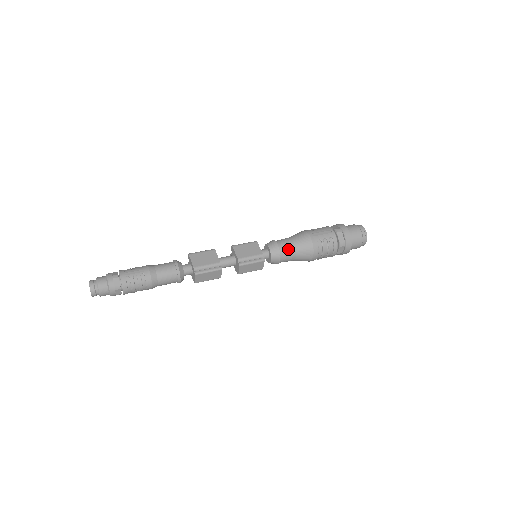
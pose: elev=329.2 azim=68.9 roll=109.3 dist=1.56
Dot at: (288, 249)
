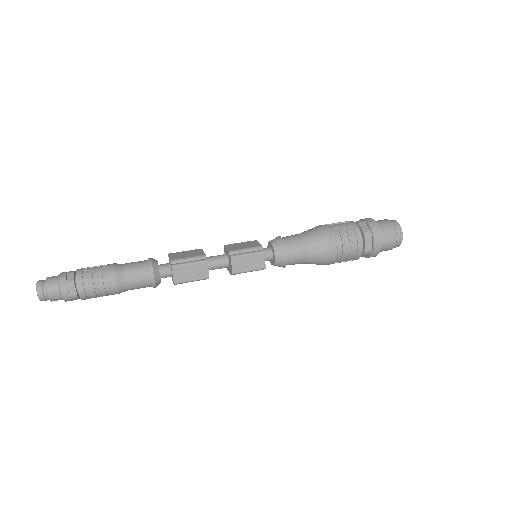
Dot at: (295, 241)
